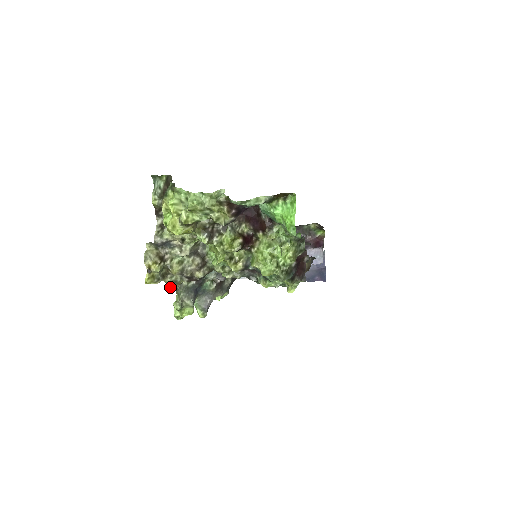
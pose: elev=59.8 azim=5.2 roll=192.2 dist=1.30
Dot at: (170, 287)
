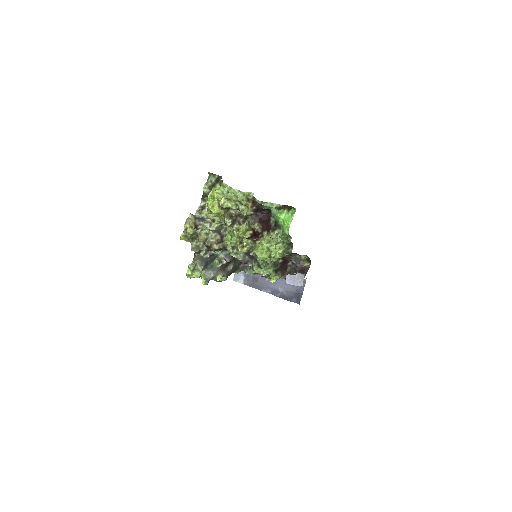
Dot at: (193, 249)
